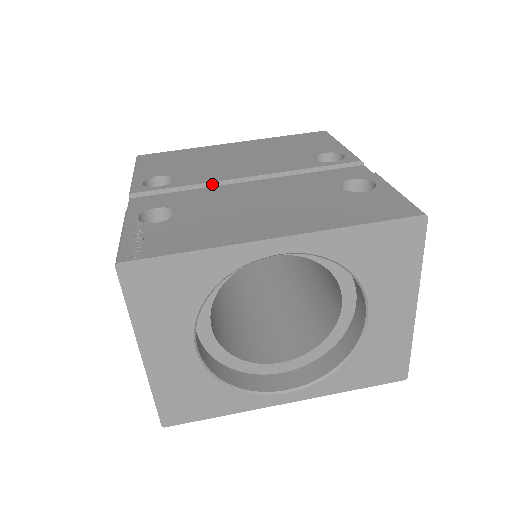
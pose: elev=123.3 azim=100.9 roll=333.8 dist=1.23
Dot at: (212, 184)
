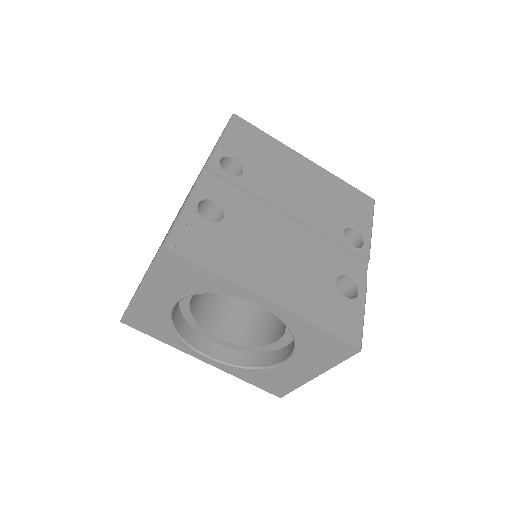
Dot at: (264, 201)
